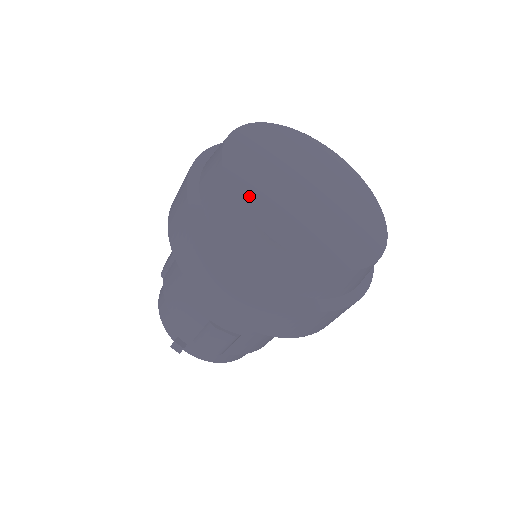
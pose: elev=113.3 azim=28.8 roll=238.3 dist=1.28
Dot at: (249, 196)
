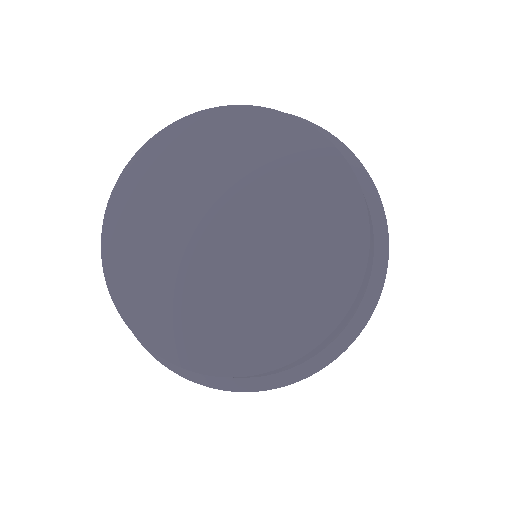
Dot at: (121, 244)
